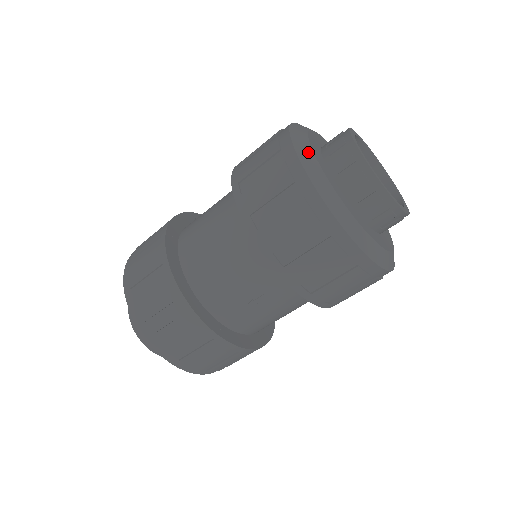
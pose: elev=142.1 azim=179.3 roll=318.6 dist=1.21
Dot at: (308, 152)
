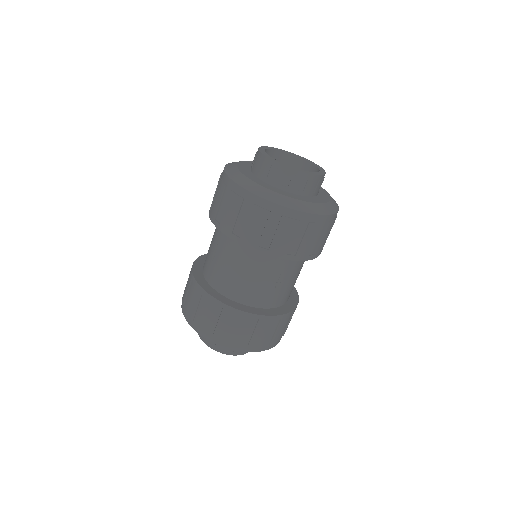
Dot at: occluded
